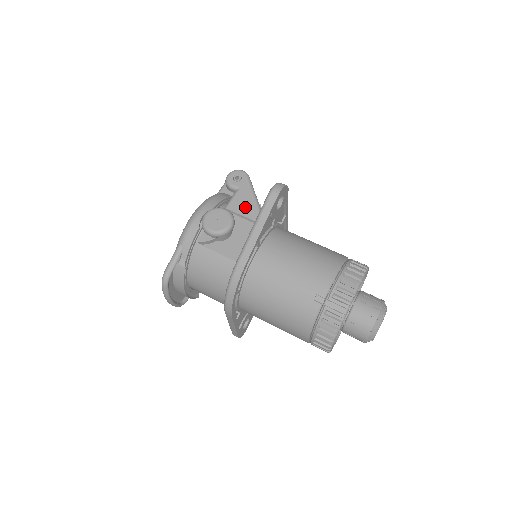
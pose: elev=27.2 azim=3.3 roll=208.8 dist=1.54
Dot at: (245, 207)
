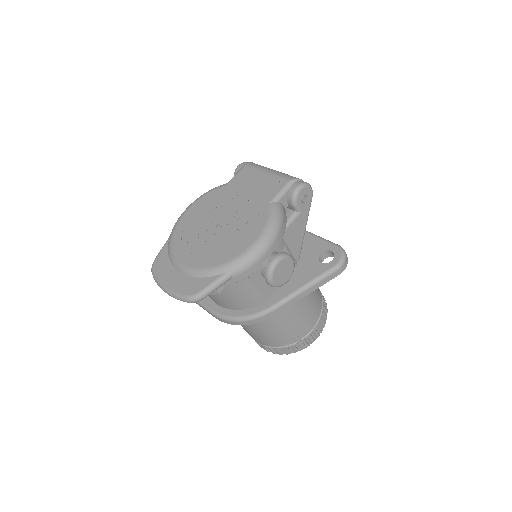
Dot at: (295, 238)
